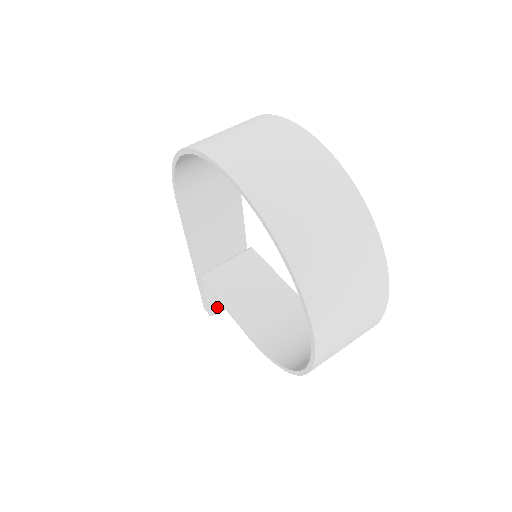
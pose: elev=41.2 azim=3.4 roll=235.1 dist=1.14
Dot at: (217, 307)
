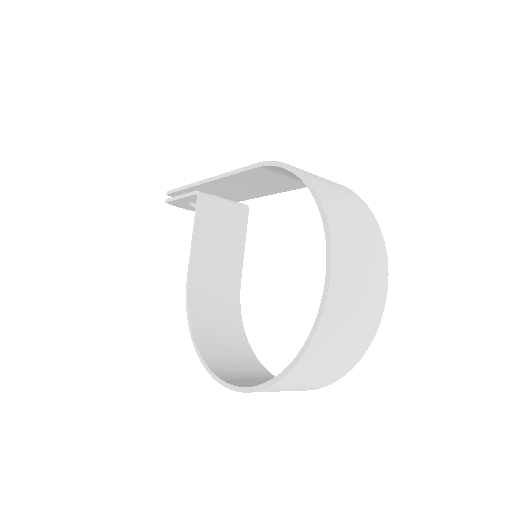
Dot at: (177, 203)
